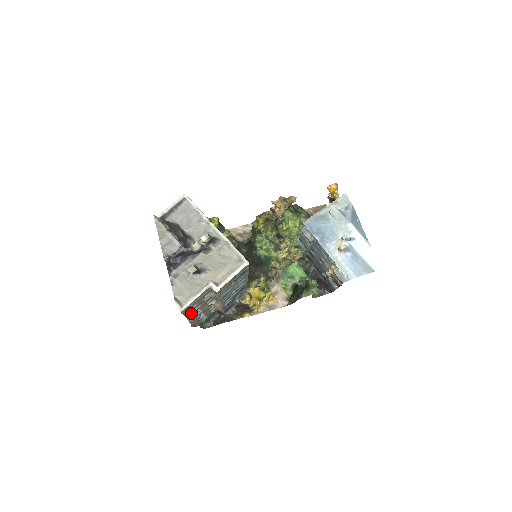
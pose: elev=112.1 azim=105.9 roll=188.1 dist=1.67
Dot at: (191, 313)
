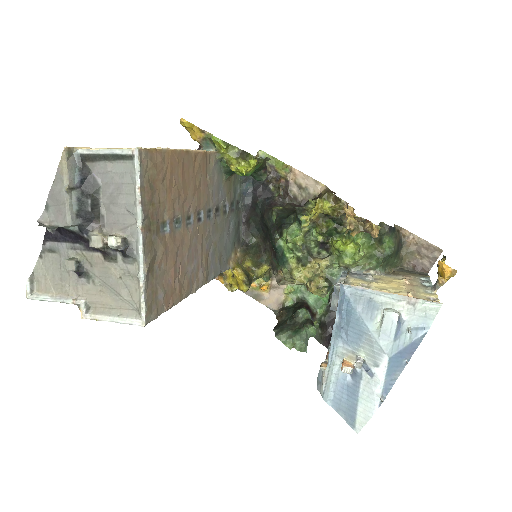
Dot at: occluded
